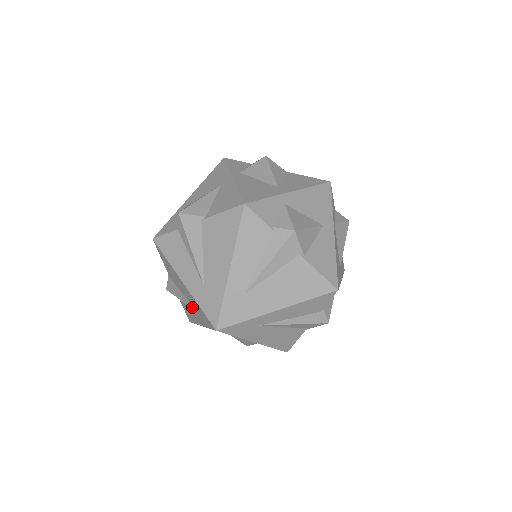
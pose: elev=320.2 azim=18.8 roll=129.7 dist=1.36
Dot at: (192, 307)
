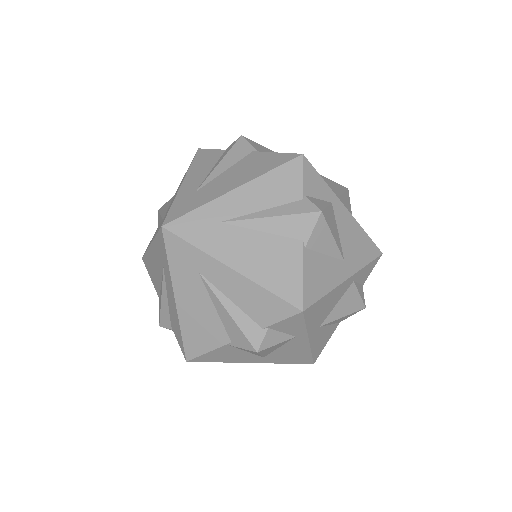
Dot at: (163, 217)
